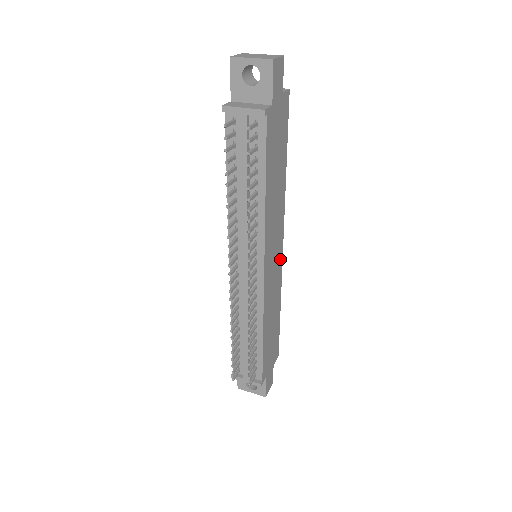
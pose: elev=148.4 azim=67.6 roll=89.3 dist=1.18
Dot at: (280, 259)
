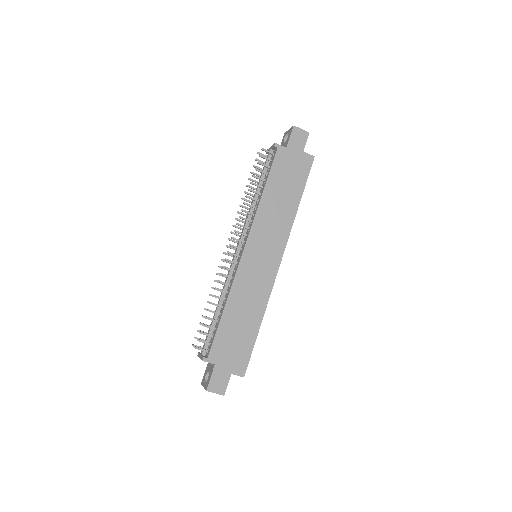
Dot at: (273, 270)
